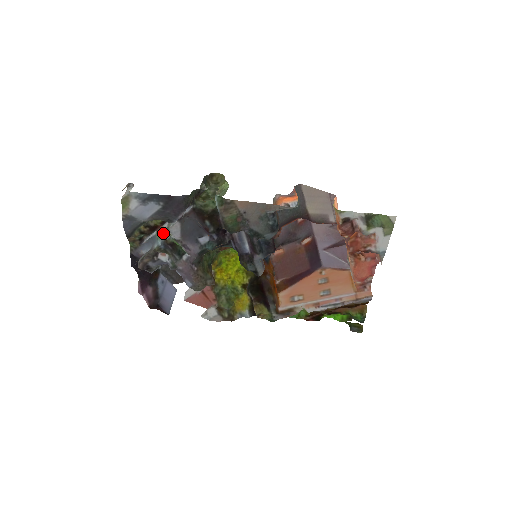
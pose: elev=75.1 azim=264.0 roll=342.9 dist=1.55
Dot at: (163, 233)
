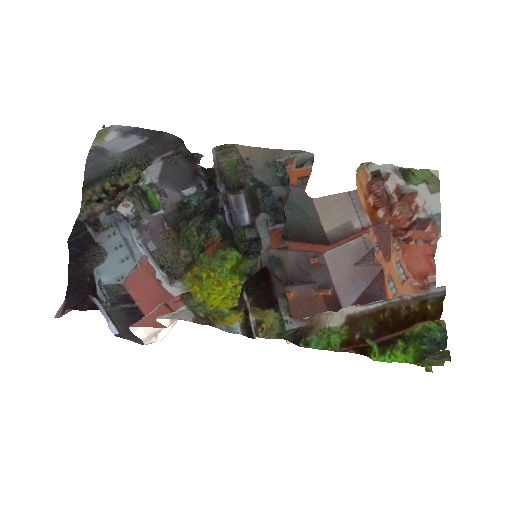
Dot at: (135, 184)
